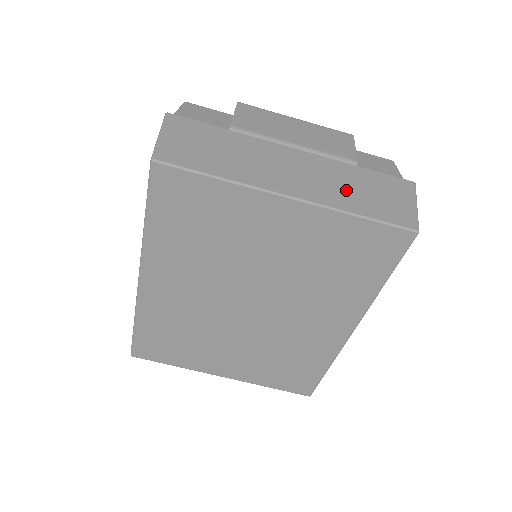
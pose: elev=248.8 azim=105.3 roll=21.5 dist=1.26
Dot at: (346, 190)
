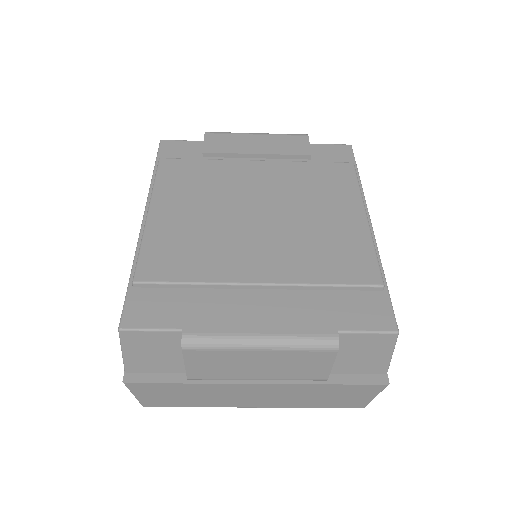
Dot at: (306, 399)
